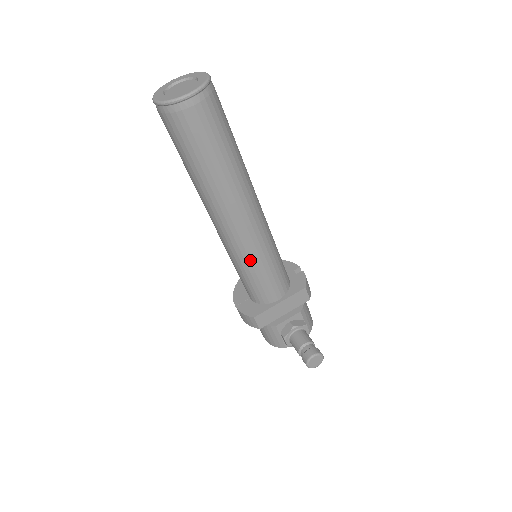
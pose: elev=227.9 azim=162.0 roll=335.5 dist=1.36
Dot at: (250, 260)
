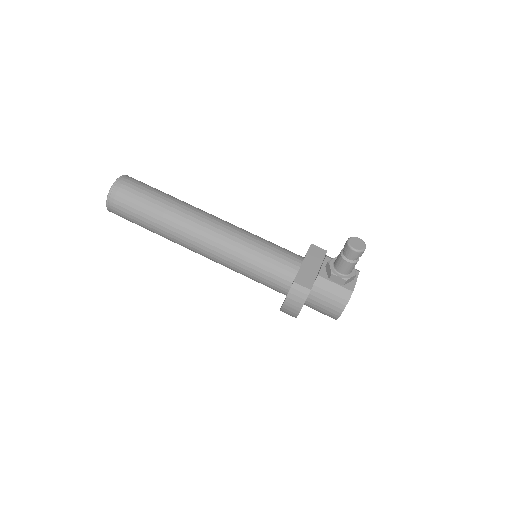
Dot at: (244, 246)
